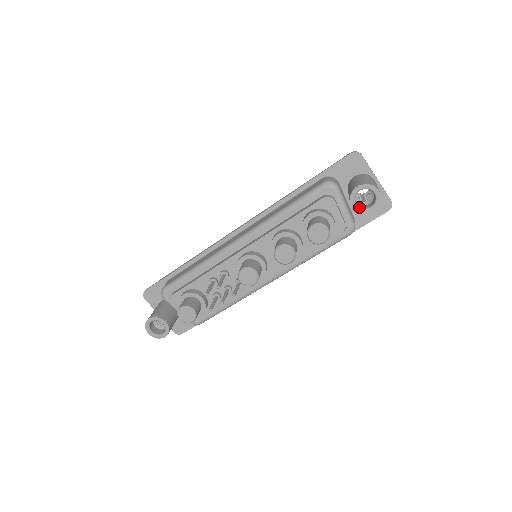
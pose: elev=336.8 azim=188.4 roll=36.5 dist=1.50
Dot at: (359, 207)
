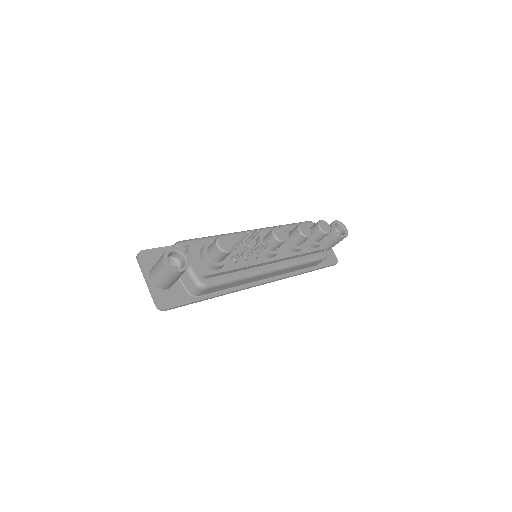
Dot at: (337, 232)
